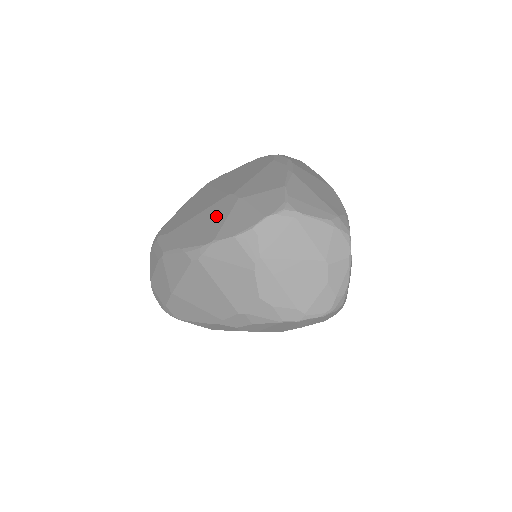
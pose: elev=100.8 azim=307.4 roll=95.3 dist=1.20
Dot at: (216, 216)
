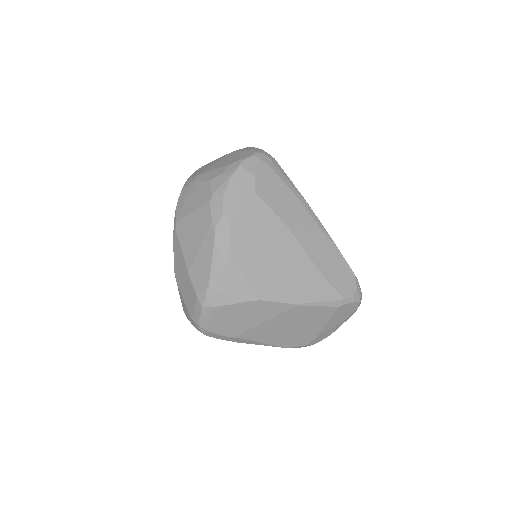
Dot at: occluded
